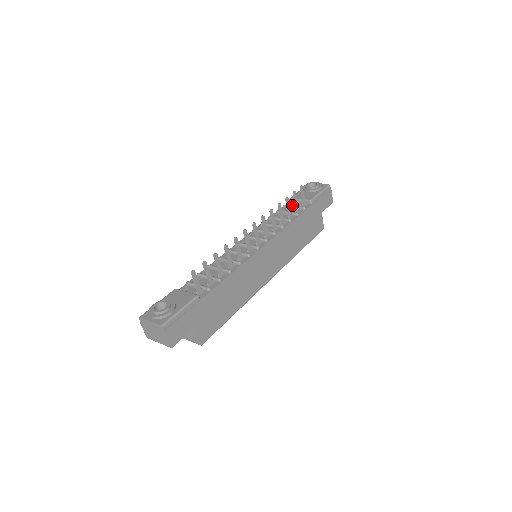
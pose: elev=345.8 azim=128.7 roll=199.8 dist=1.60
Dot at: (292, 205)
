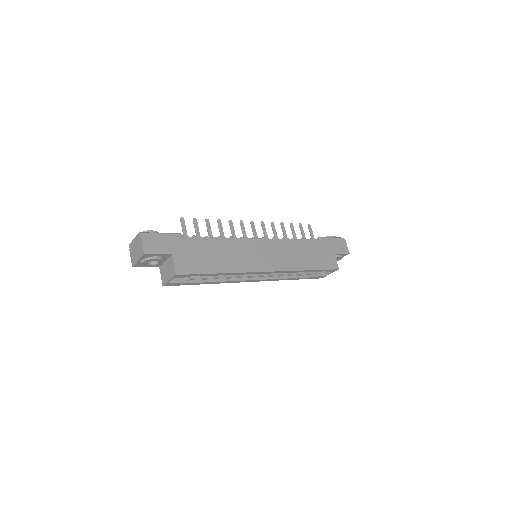
Dot at: occluded
